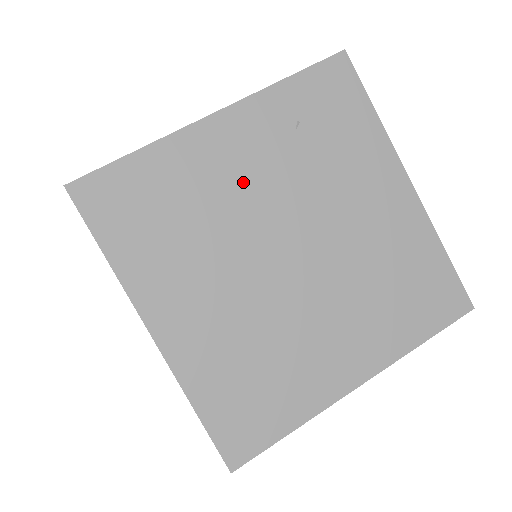
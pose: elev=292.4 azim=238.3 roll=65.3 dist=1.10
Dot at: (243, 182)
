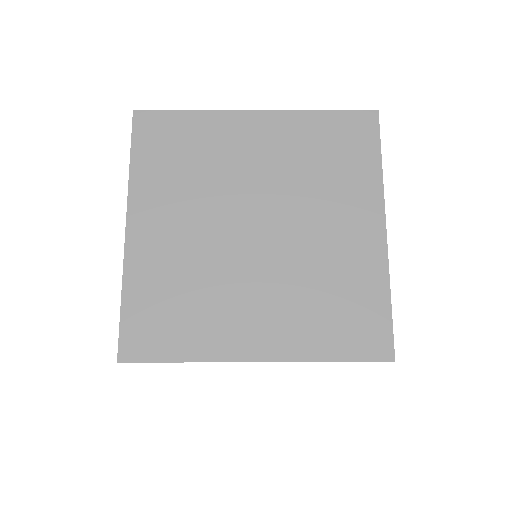
Dot at: occluded
